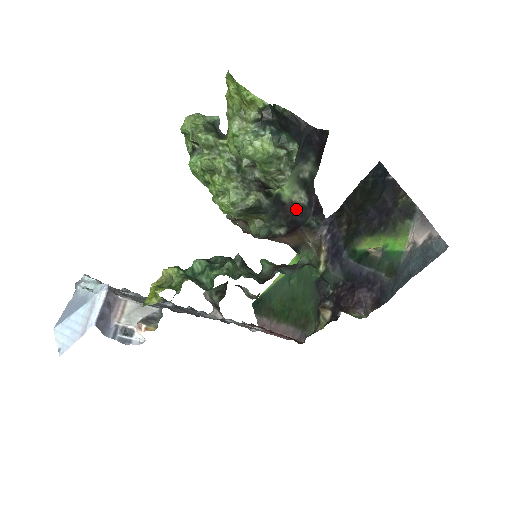
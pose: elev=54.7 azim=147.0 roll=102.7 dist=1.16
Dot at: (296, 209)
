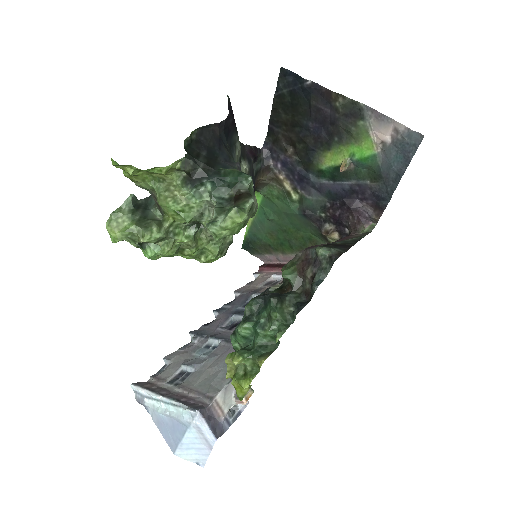
Dot at: occluded
